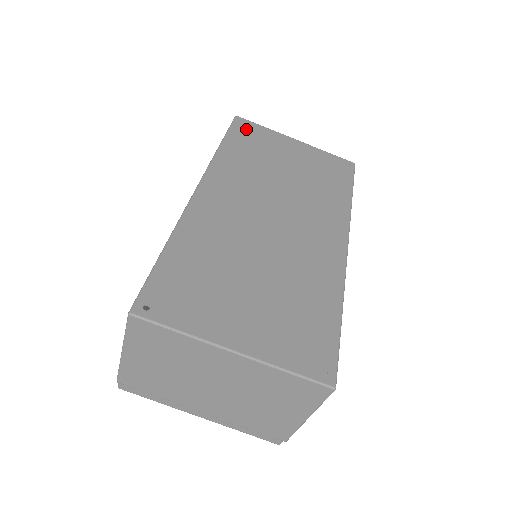
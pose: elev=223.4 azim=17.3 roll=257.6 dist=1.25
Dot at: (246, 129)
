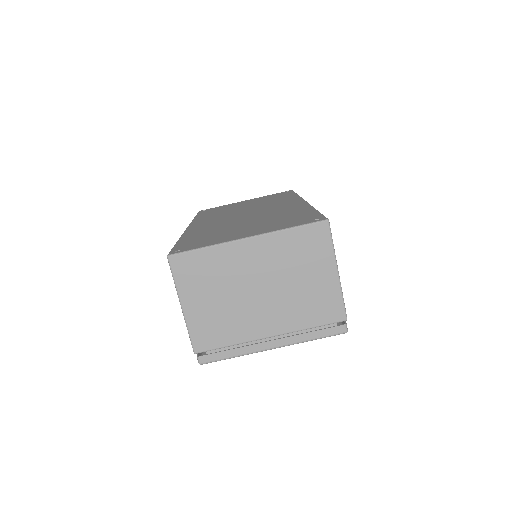
Dot at: (208, 210)
